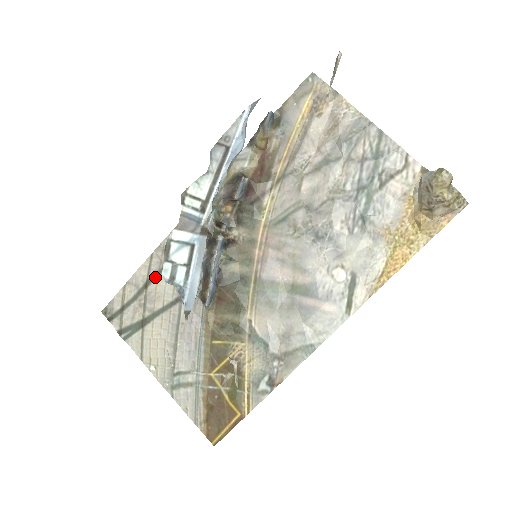
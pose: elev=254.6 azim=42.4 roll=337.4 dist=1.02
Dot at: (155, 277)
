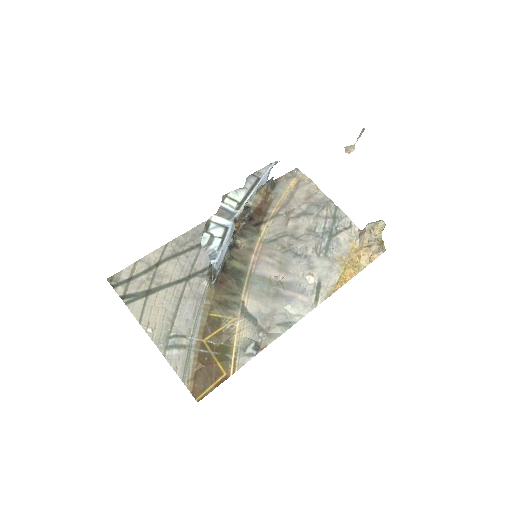
Dot at: (167, 260)
